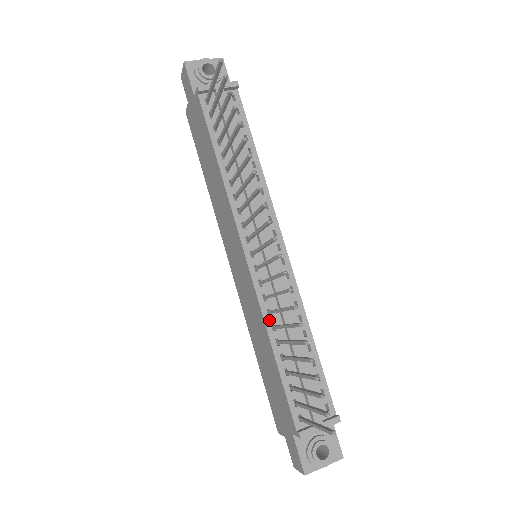
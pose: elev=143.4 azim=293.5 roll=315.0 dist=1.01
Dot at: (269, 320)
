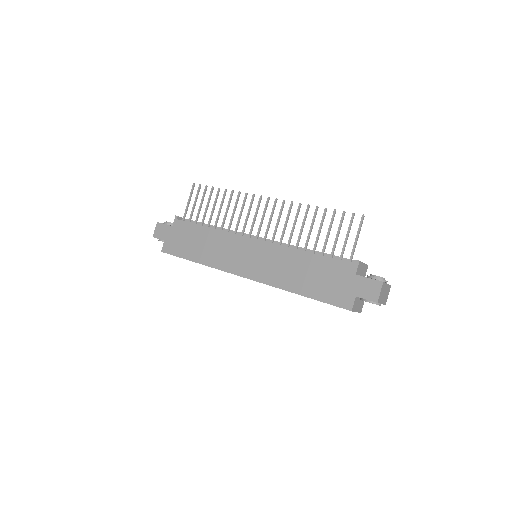
Dot at: (291, 248)
